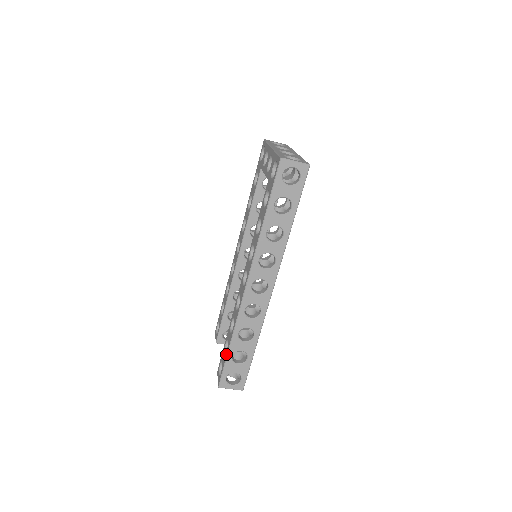
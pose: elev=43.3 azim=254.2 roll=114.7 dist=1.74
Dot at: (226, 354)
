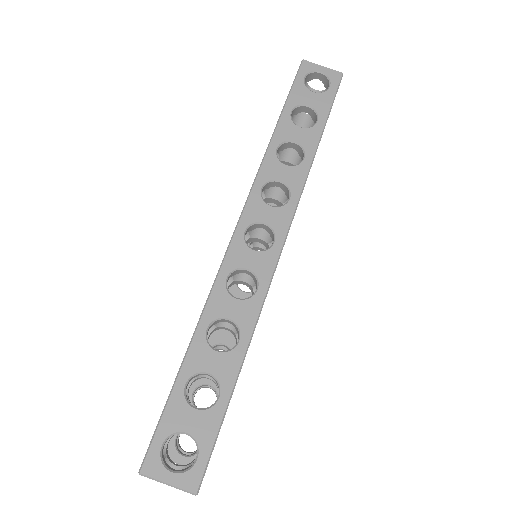
Dot at: (174, 381)
